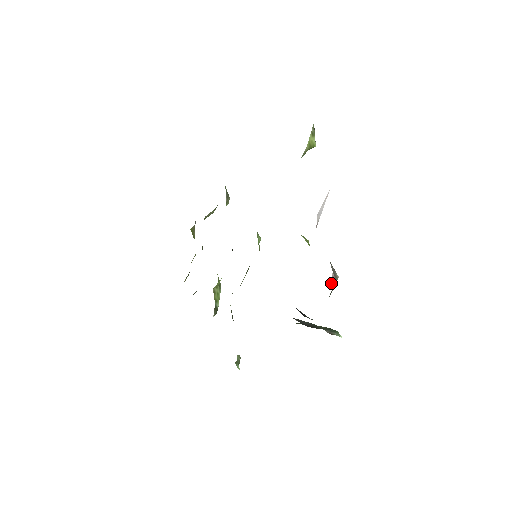
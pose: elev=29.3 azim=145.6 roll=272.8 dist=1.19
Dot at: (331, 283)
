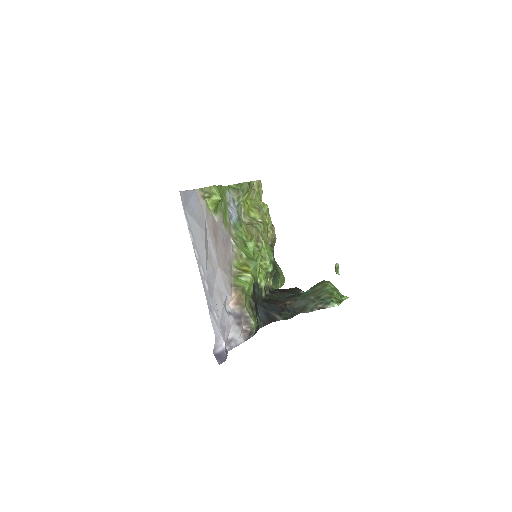
Dot at: (244, 333)
